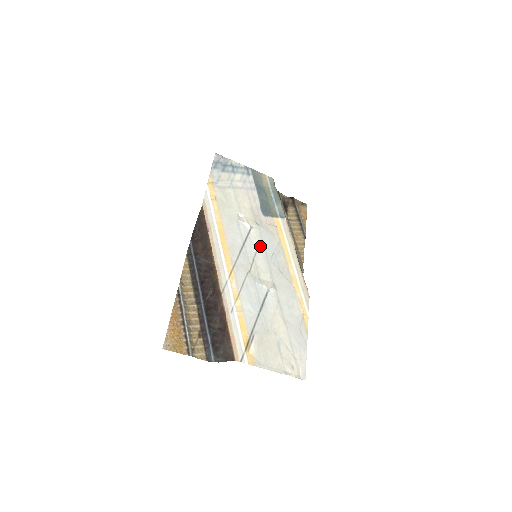
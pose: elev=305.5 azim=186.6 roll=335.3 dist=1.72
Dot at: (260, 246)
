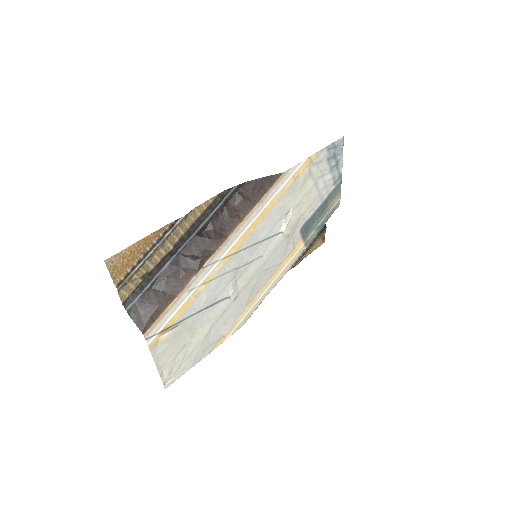
Dot at: (269, 254)
